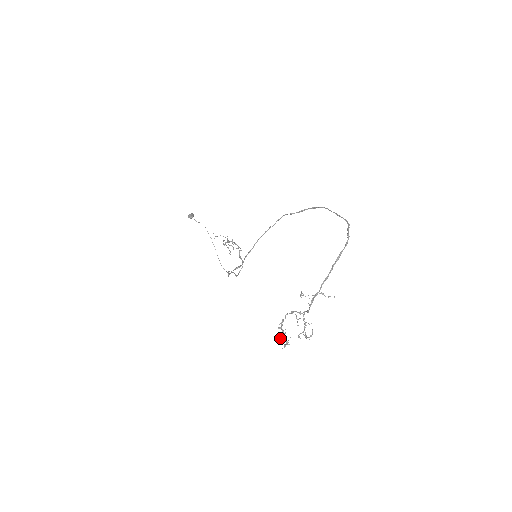
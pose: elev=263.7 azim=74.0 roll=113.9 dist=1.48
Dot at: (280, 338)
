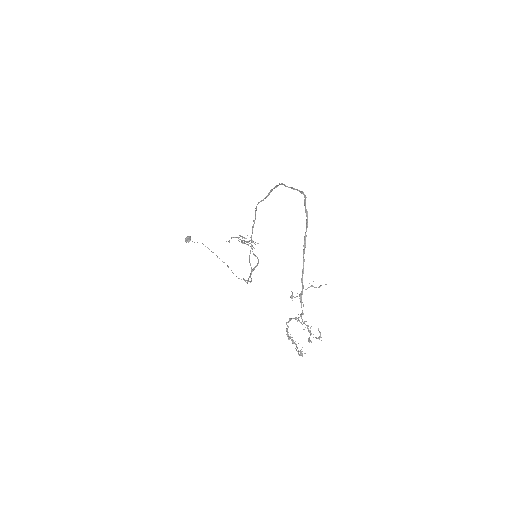
Dot at: occluded
